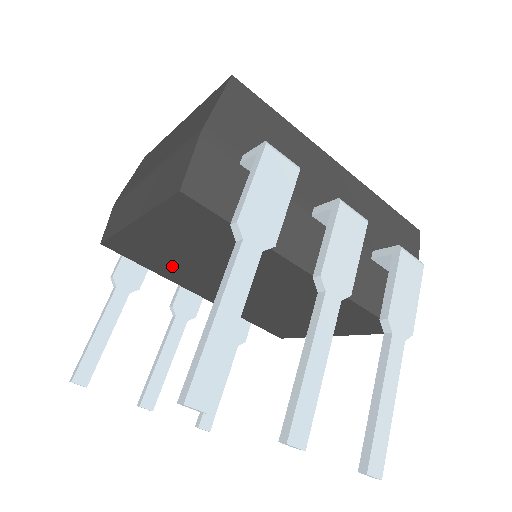
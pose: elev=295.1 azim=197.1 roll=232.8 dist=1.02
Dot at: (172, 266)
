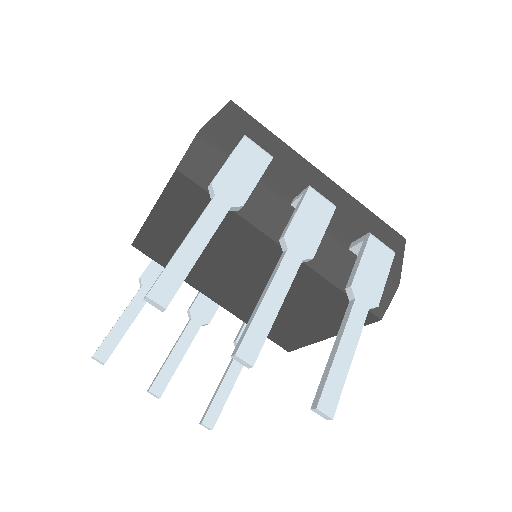
Dot at: occluded
